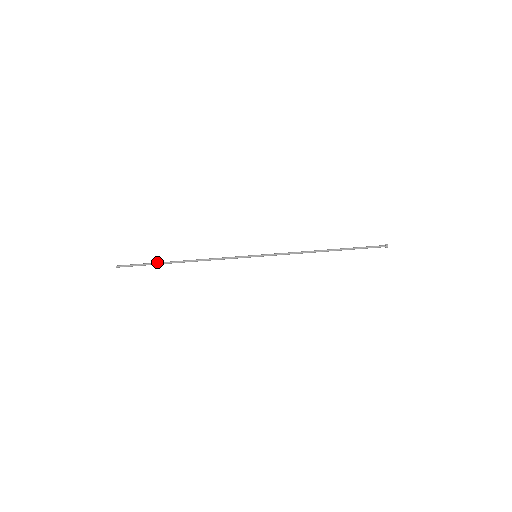
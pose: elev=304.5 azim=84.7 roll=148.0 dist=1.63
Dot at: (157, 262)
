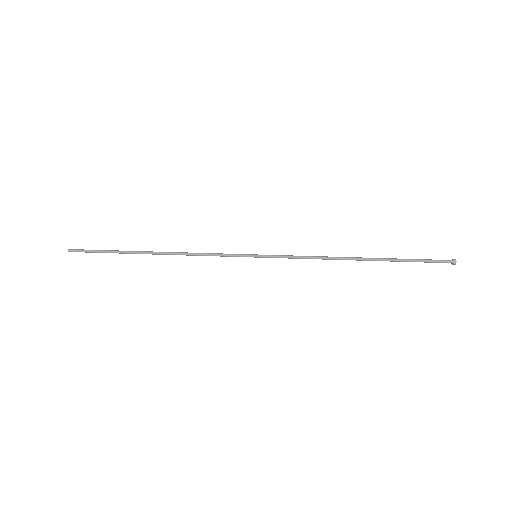
Dot at: (122, 251)
